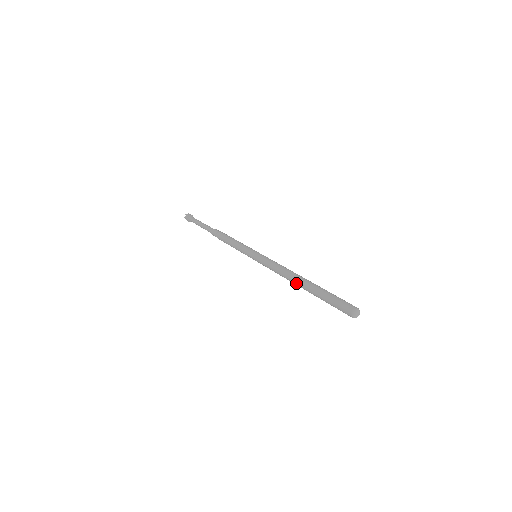
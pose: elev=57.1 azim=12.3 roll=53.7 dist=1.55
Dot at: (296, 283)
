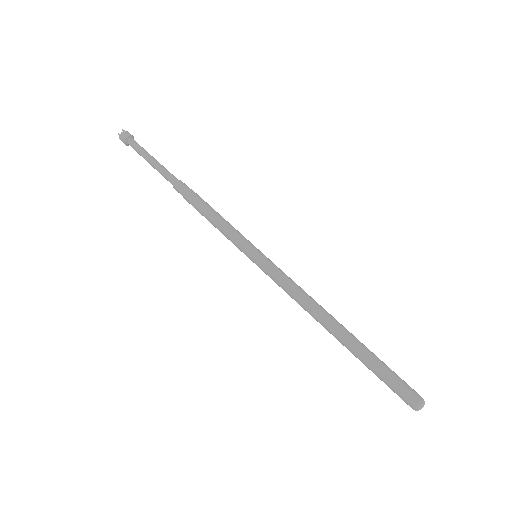
Dot at: (330, 326)
